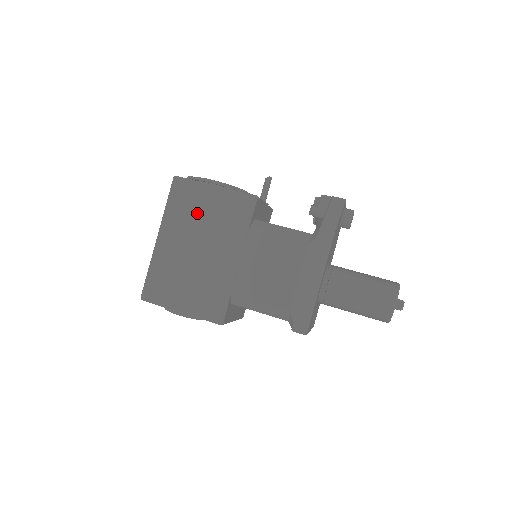
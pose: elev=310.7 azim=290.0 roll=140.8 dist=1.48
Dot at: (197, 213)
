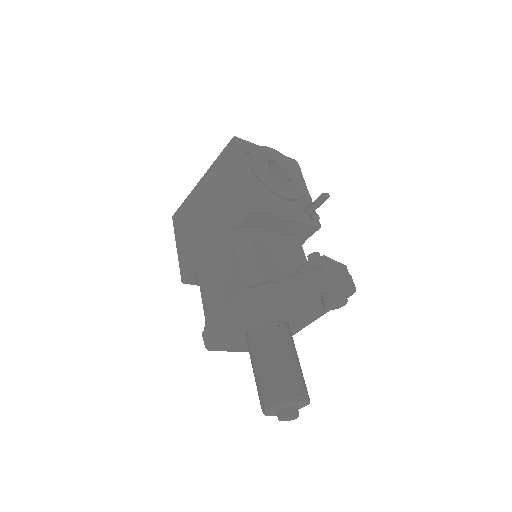
Dot at: (222, 183)
